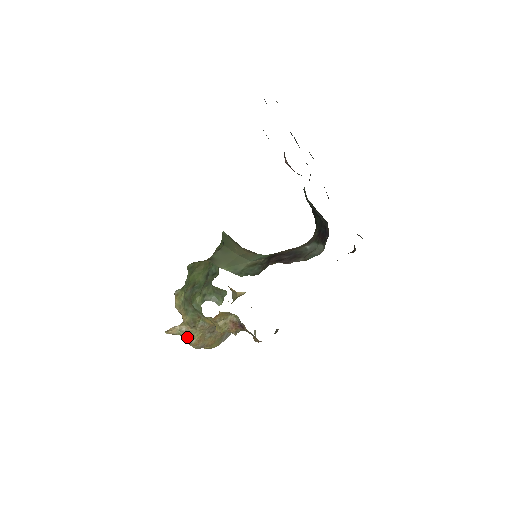
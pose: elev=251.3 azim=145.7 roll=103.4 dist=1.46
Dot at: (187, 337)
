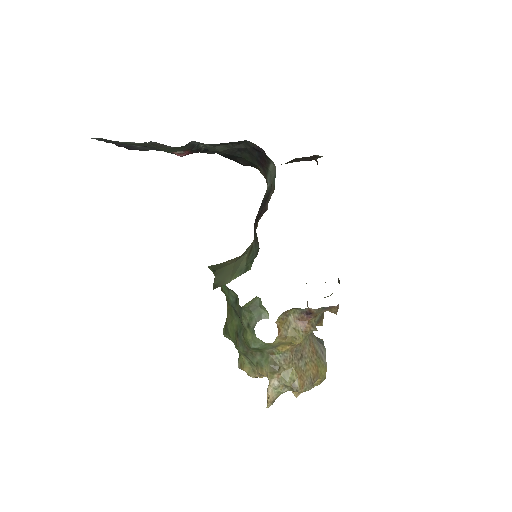
Dot at: (287, 387)
